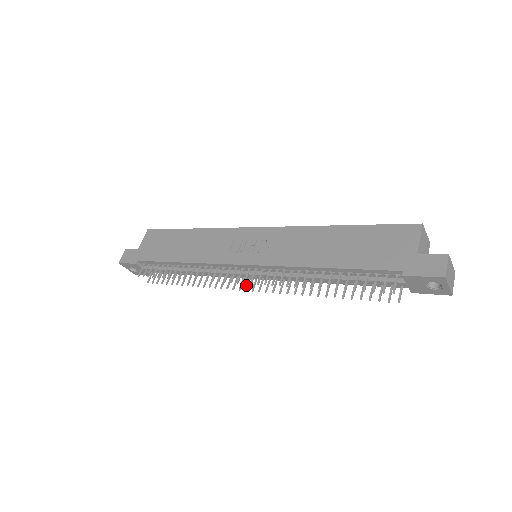
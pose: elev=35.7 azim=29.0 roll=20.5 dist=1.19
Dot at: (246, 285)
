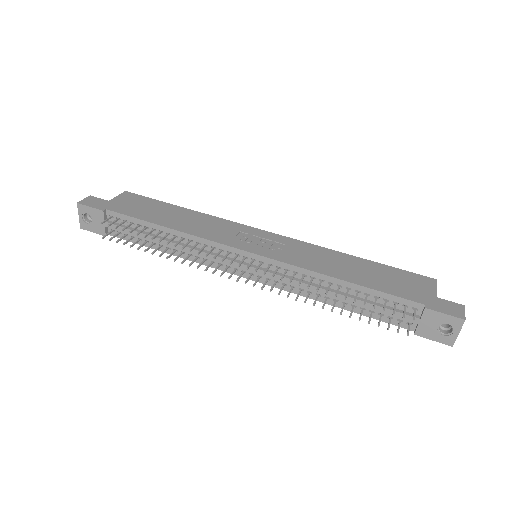
Dot at: occluded
